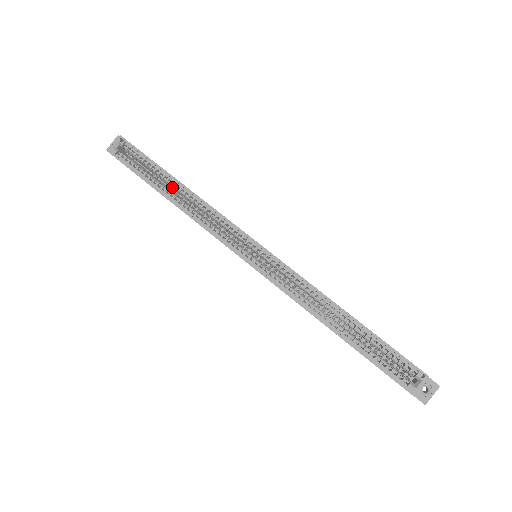
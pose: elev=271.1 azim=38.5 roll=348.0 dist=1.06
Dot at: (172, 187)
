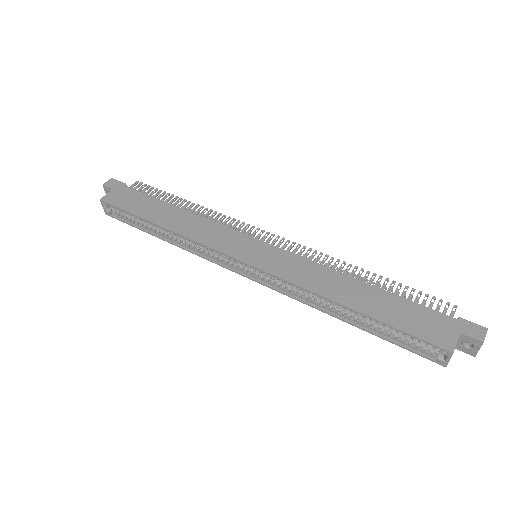
Dot at: occluded
